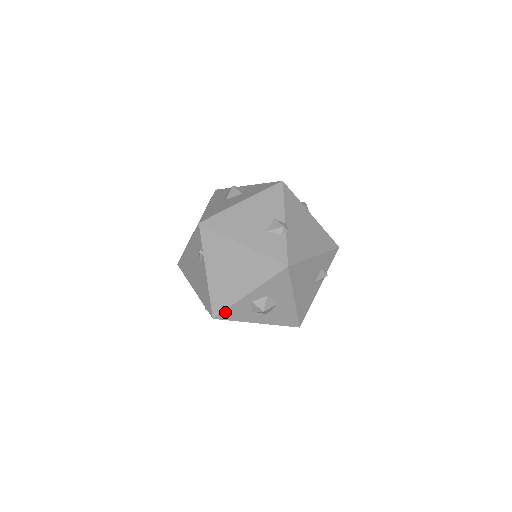
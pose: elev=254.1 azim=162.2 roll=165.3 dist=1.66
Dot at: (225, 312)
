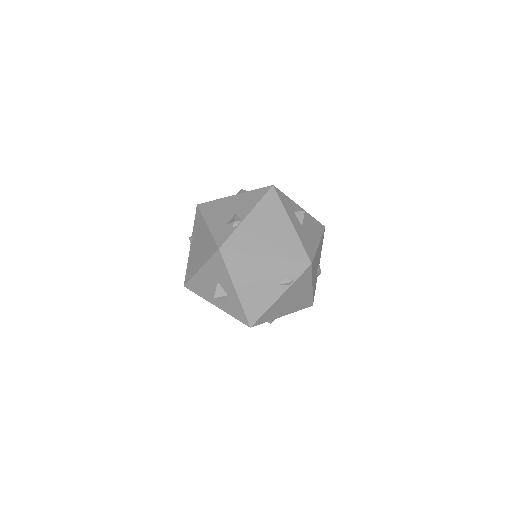
Dot at: occluded
